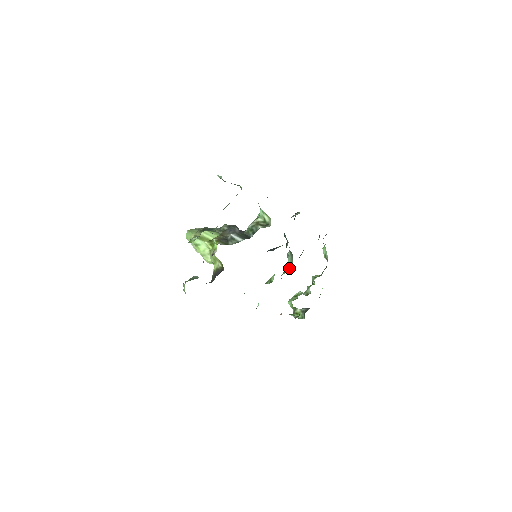
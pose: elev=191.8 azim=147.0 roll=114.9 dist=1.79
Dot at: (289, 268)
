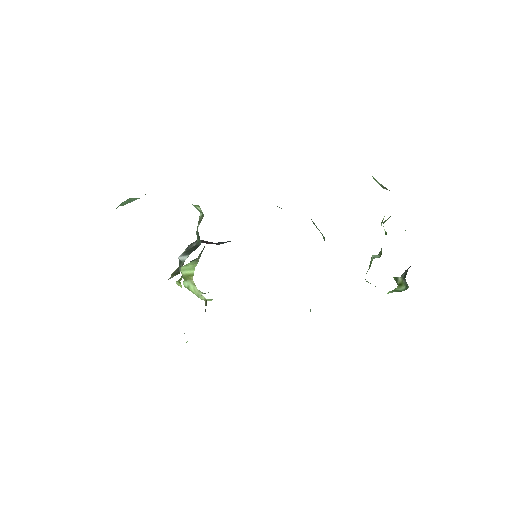
Dot at: occluded
